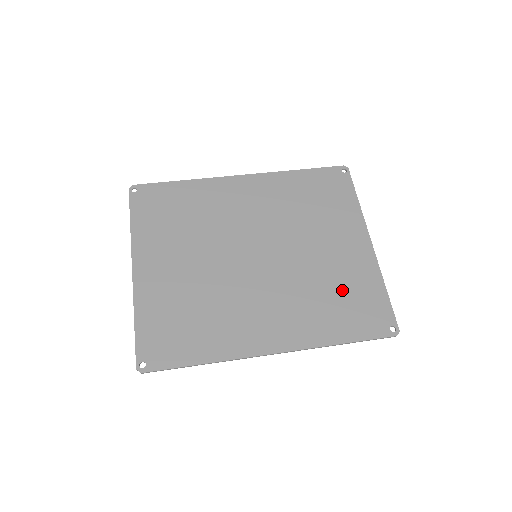
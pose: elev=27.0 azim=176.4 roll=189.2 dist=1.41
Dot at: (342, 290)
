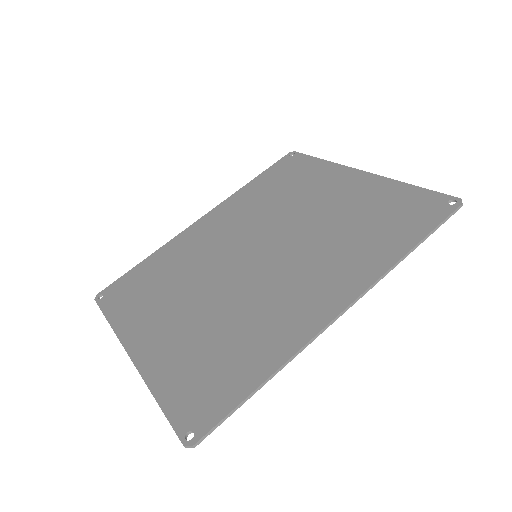
Dot at: (367, 216)
